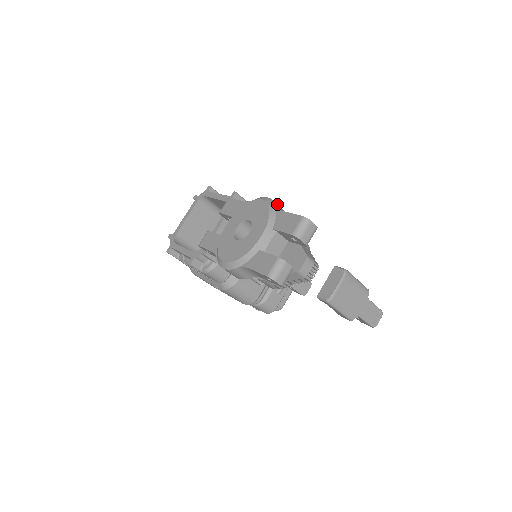
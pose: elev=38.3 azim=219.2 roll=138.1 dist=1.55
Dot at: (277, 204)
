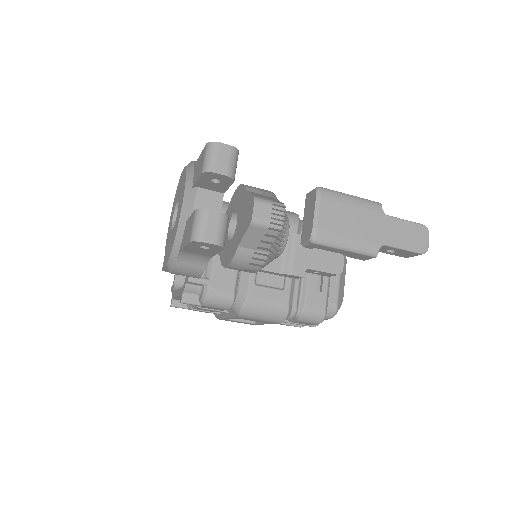
Dot at: occluded
